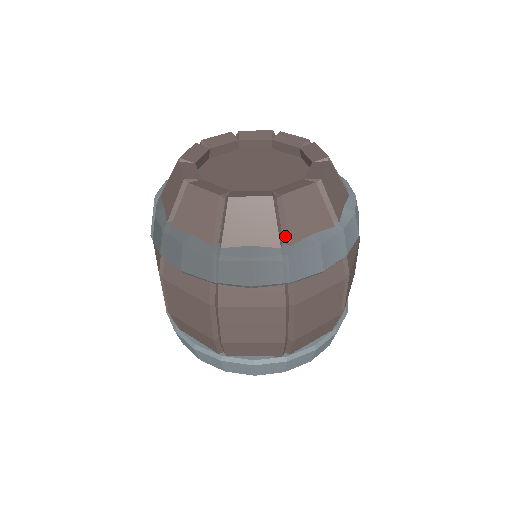
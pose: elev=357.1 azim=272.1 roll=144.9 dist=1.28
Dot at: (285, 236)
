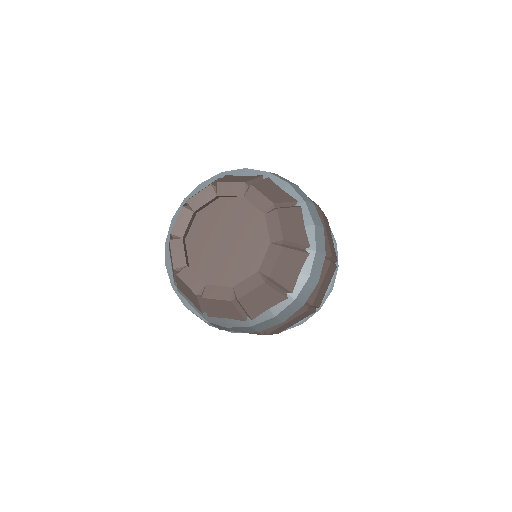
Dot at: (247, 315)
